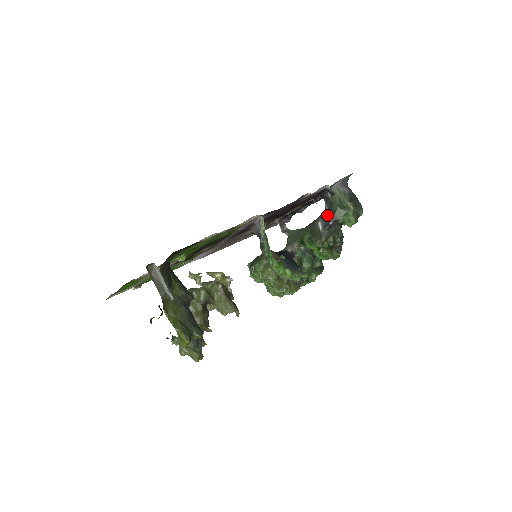
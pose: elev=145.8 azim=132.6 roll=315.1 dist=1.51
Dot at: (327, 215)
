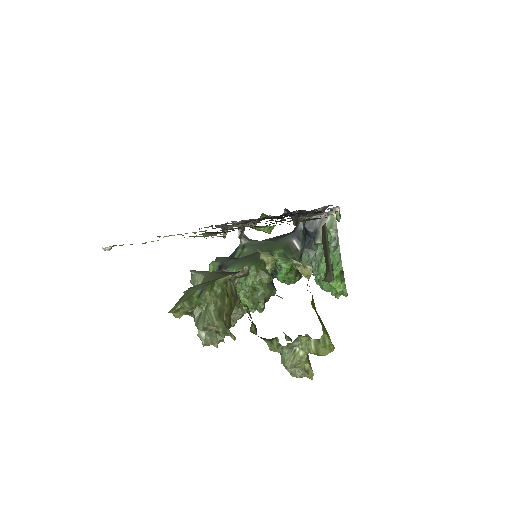
Dot at: occluded
